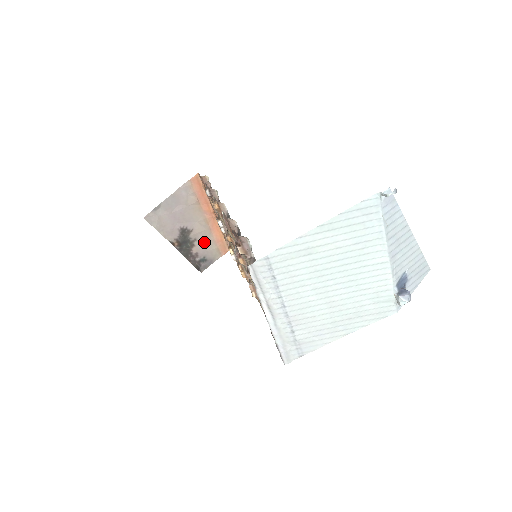
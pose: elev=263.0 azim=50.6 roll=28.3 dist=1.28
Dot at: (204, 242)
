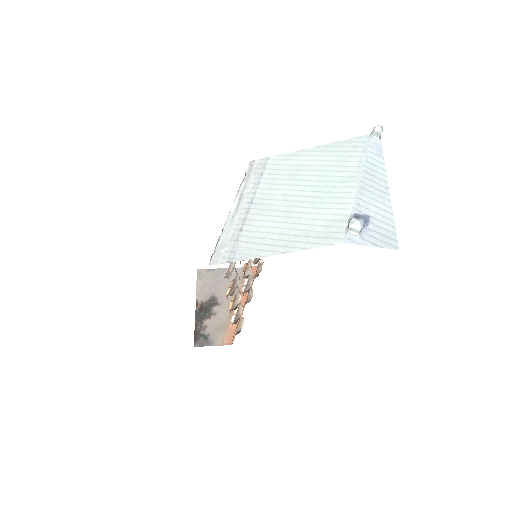
Dot at: (219, 322)
